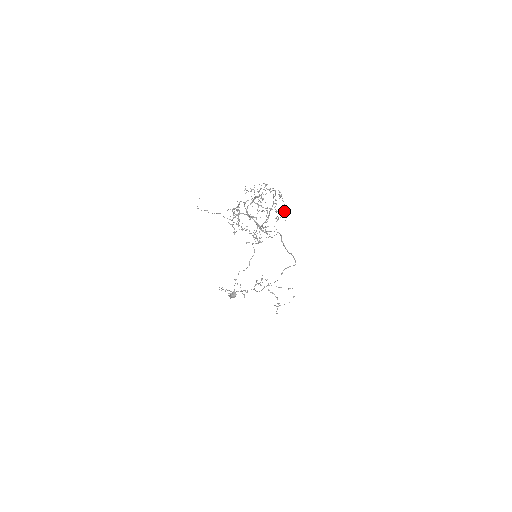
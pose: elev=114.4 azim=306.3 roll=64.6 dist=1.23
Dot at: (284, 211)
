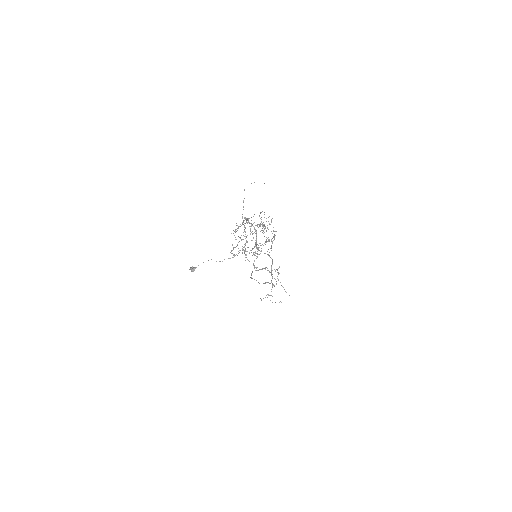
Dot at: occluded
